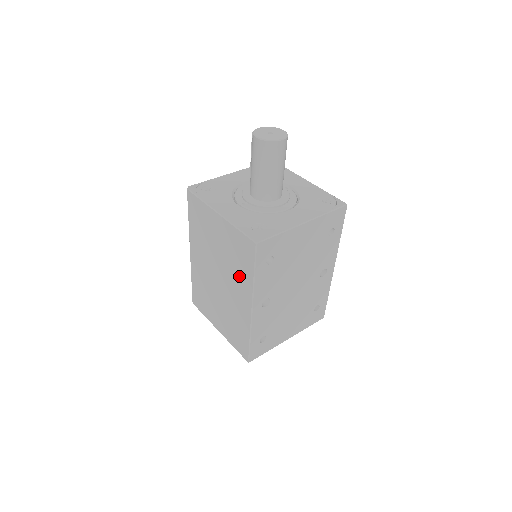
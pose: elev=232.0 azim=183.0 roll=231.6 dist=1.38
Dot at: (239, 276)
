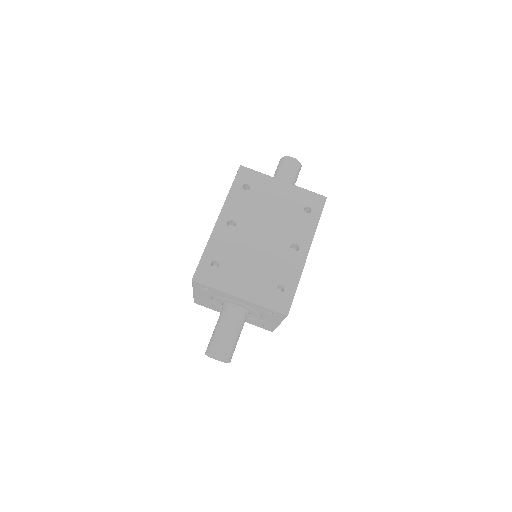
Dot at: occluded
